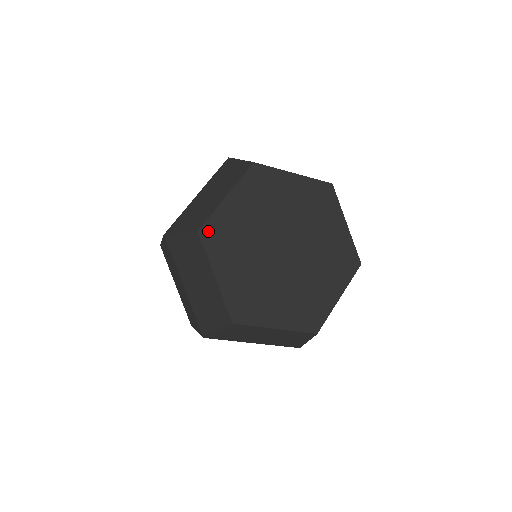
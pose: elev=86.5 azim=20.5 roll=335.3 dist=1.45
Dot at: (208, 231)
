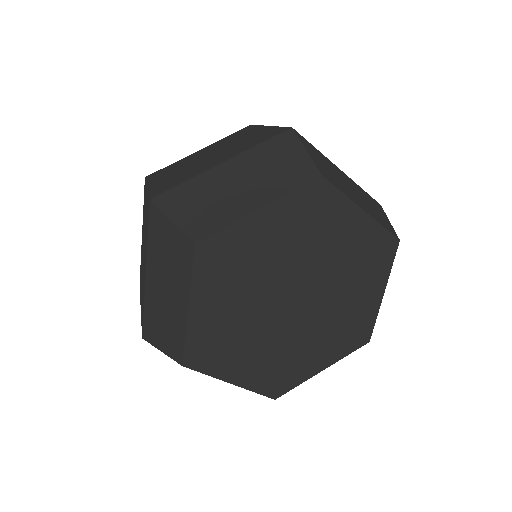
Dot at: (209, 248)
